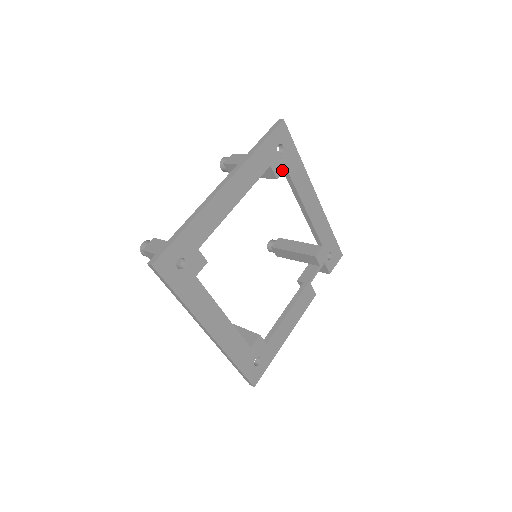
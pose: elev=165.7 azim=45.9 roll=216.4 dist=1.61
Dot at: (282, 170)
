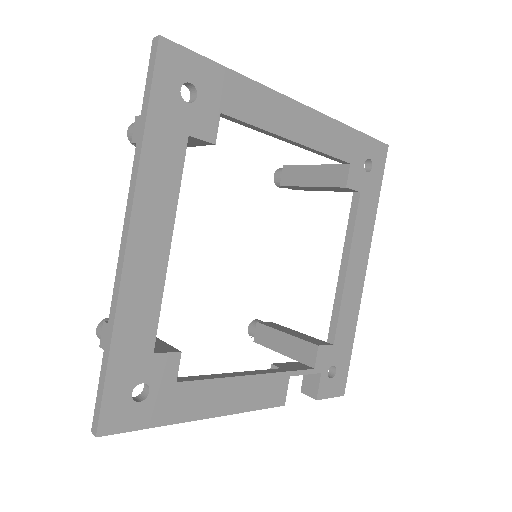
Dot at: (356, 187)
